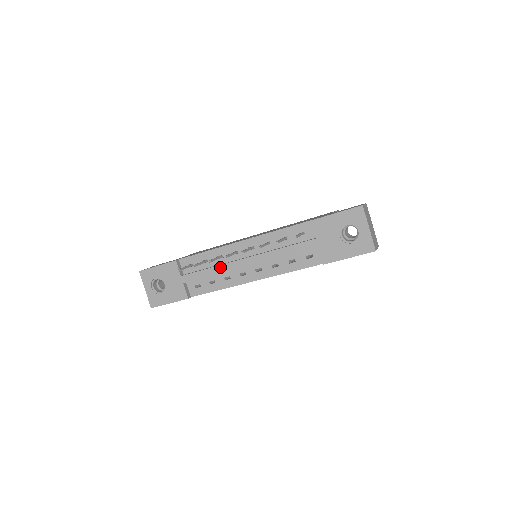
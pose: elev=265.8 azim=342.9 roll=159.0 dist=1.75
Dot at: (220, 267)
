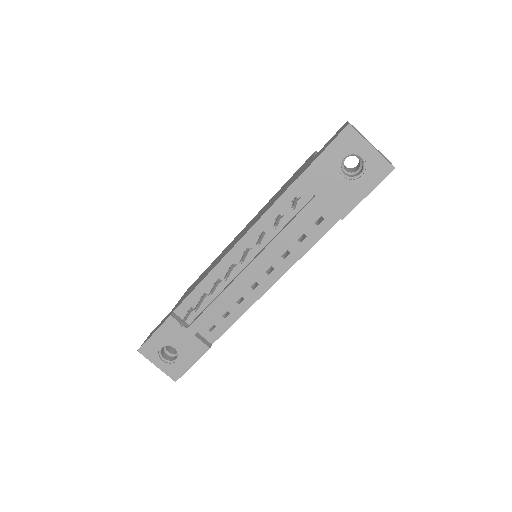
Dot at: (225, 293)
